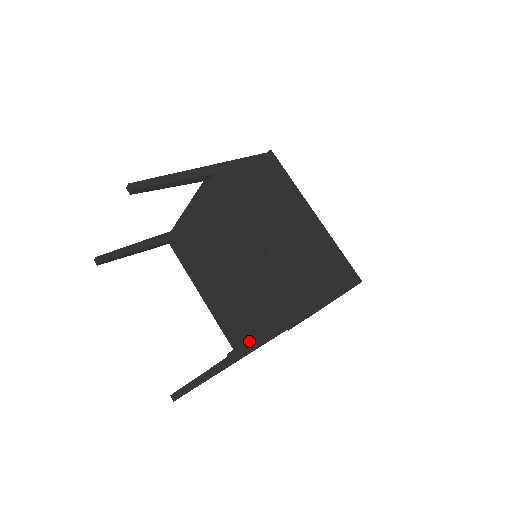
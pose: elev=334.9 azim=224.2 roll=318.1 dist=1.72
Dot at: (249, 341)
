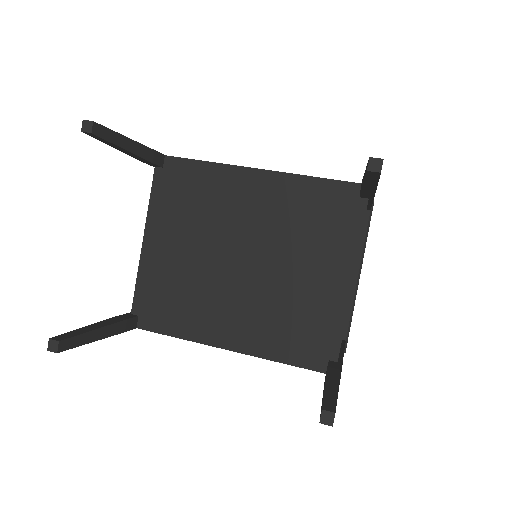
Dot at: occluded
